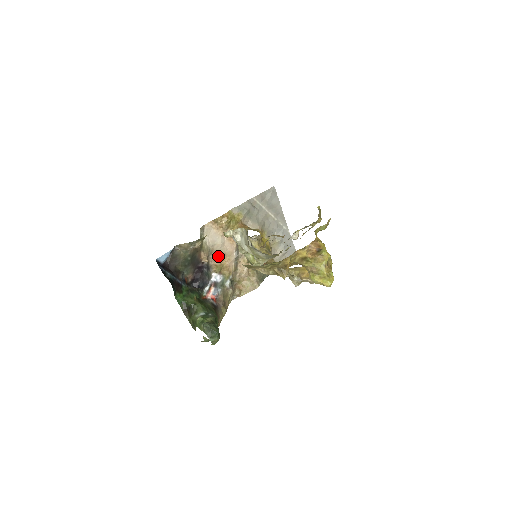
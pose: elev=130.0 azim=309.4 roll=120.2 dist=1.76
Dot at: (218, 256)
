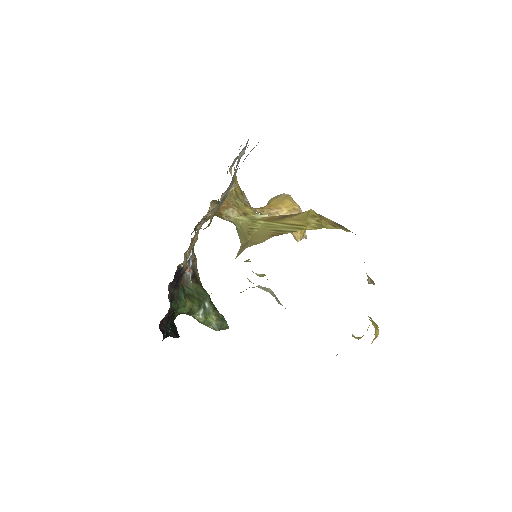
Dot at: occluded
